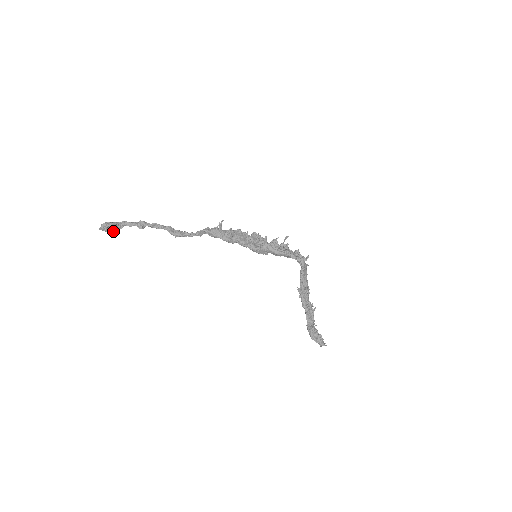
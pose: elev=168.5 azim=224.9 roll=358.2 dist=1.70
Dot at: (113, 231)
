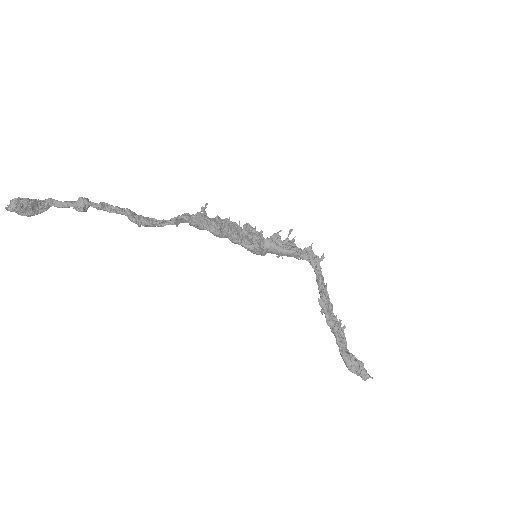
Dot at: (31, 214)
